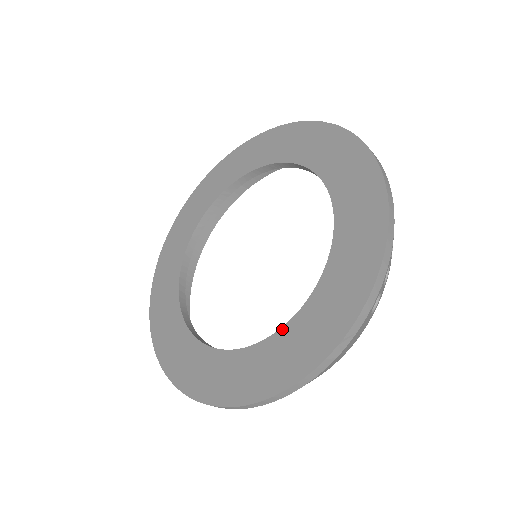
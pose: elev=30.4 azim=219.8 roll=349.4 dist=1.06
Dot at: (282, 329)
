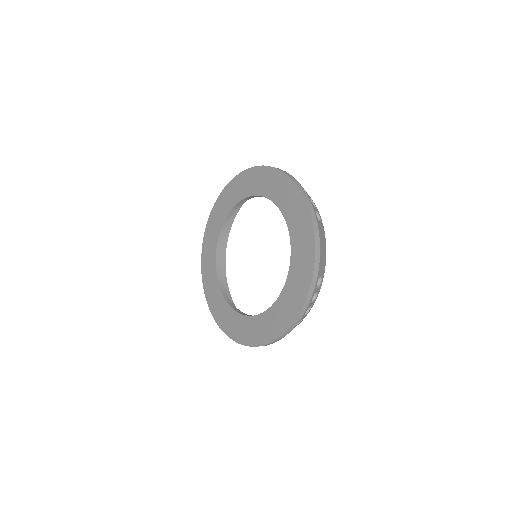
Dot at: (242, 316)
